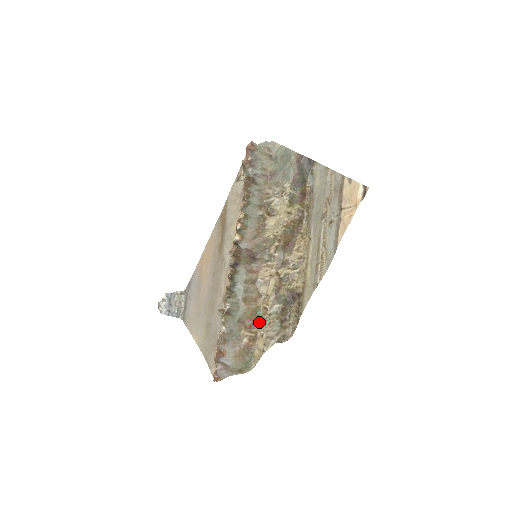
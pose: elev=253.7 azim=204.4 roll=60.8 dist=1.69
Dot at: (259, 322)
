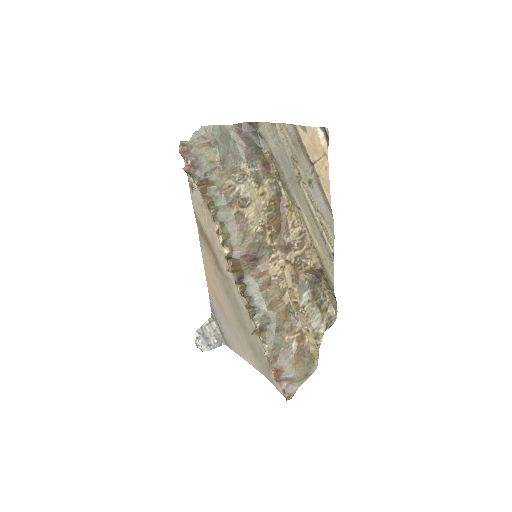
Dot at: (297, 319)
